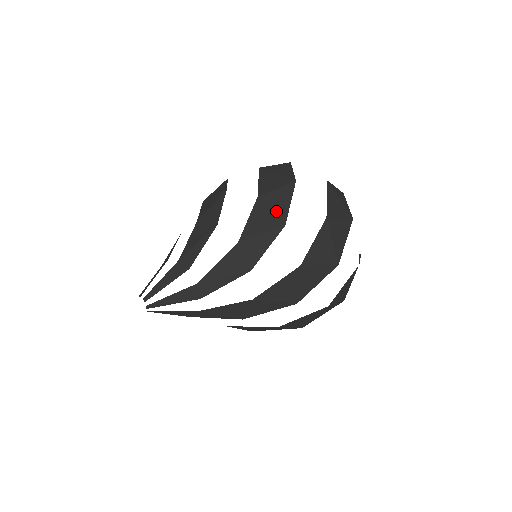
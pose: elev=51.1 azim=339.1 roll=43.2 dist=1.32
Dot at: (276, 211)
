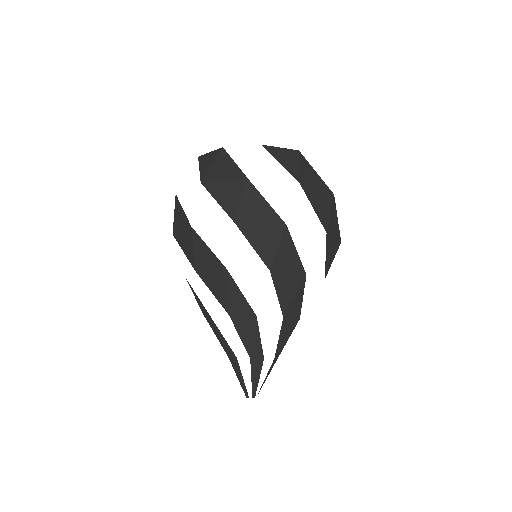
Dot at: (292, 270)
